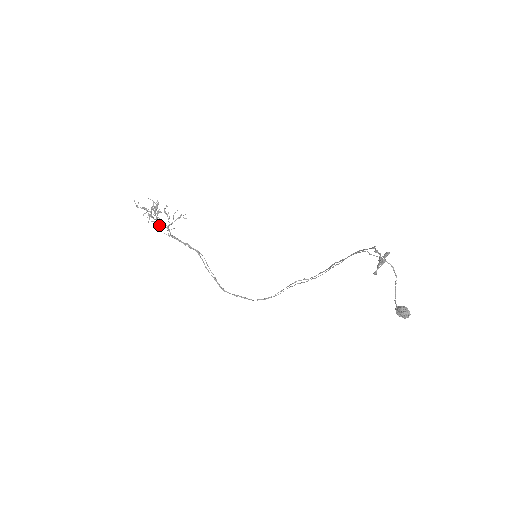
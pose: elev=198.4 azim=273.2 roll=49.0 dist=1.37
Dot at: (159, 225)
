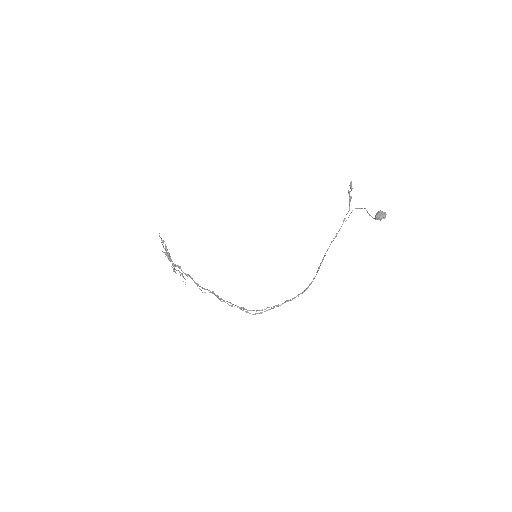
Dot at: occluded
